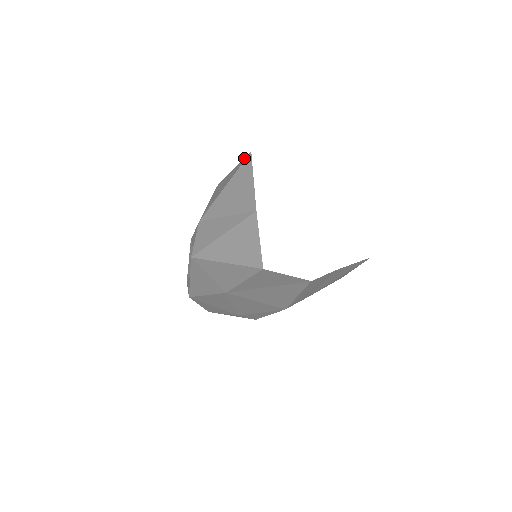
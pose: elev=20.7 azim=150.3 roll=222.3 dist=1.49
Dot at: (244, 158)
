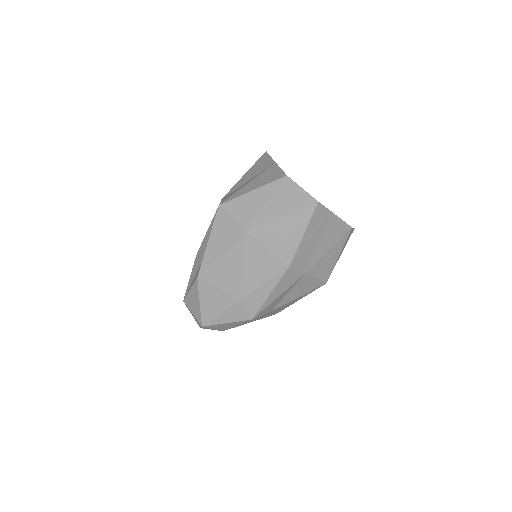
Dot at: occluded
